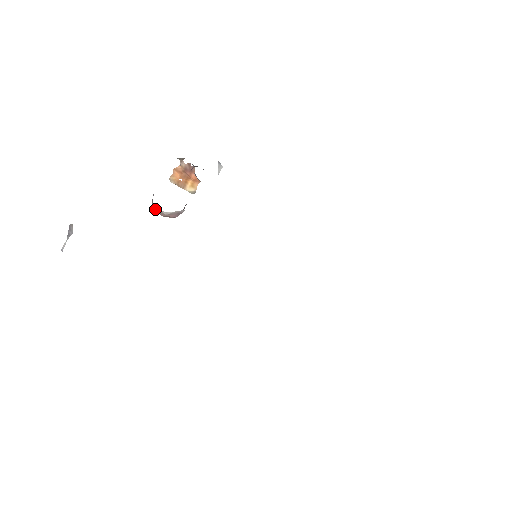
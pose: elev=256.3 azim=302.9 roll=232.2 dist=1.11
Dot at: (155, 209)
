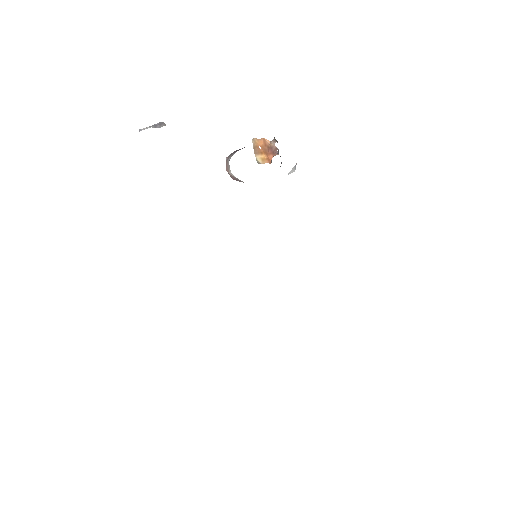
Dot at: (227, 162)
